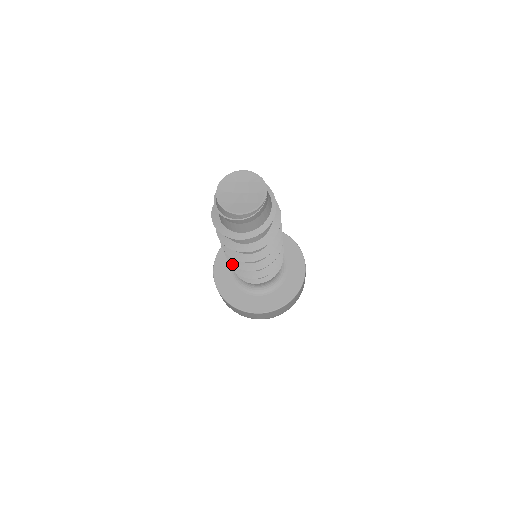
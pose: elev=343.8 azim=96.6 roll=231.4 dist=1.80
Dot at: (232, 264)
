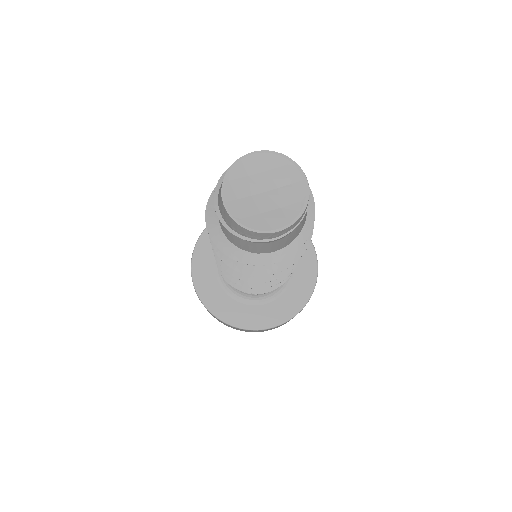
Dot at: (240, 285)
